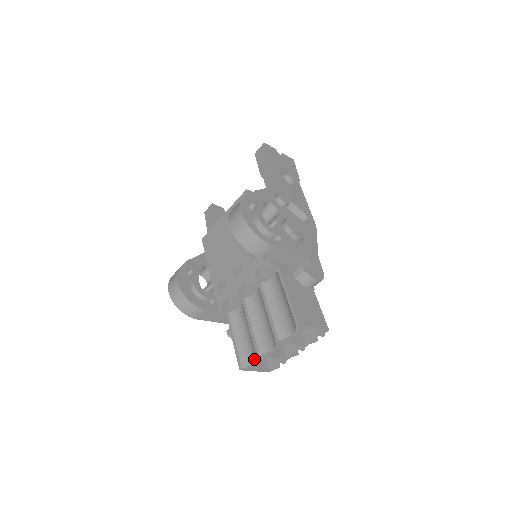
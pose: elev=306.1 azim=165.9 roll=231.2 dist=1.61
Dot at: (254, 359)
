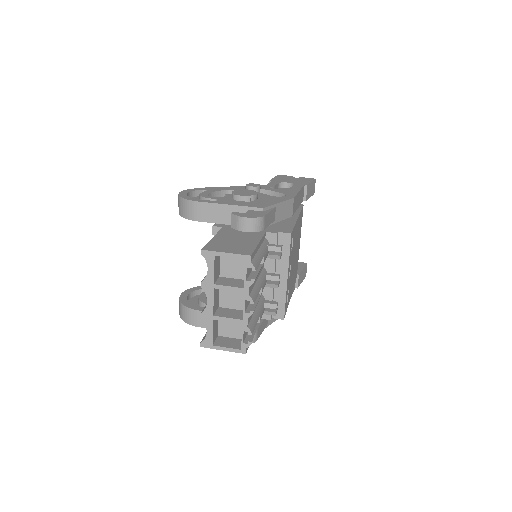
Dot at: (207, 327)
